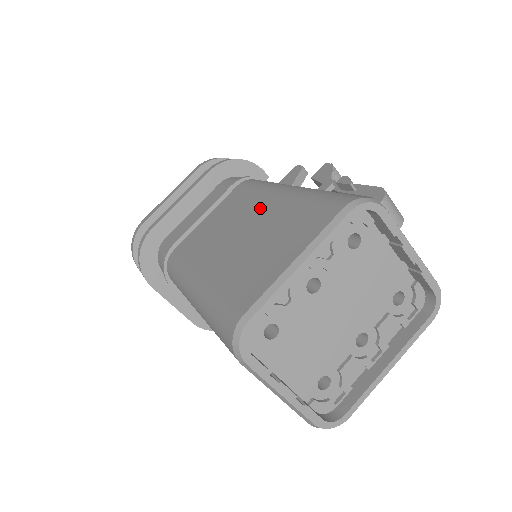
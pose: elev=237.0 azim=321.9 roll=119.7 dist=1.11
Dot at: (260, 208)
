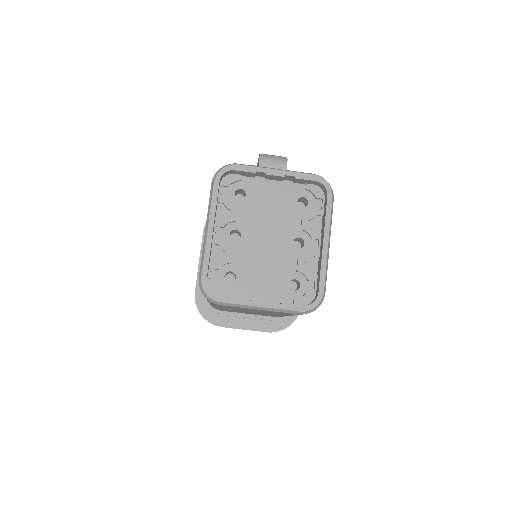
Dot at: occluded
